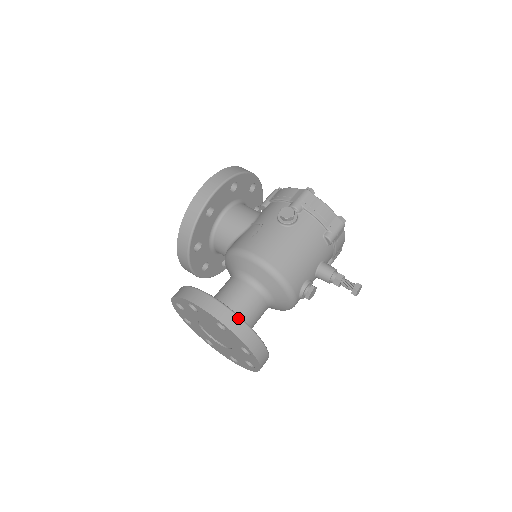
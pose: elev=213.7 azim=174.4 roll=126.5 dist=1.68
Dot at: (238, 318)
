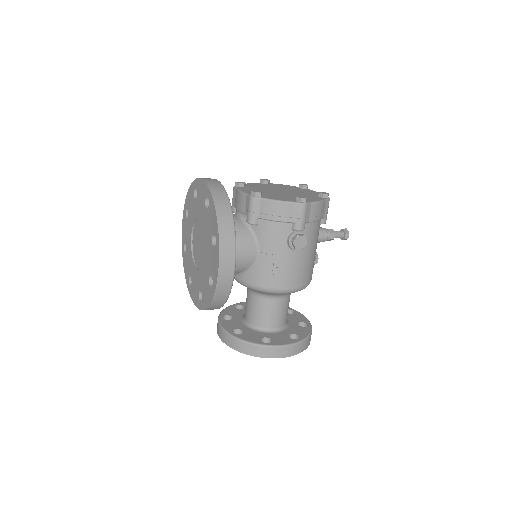
Dot at: (305, 341)
